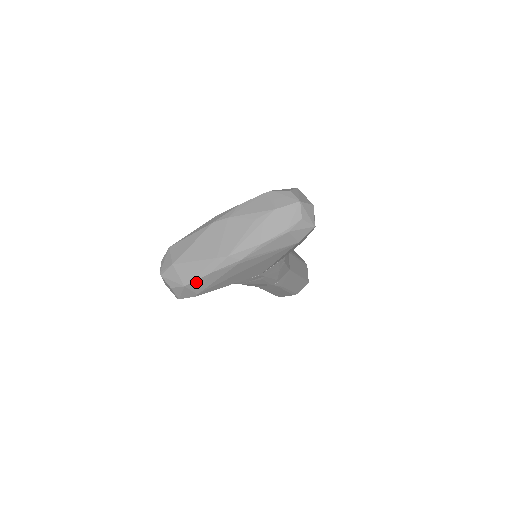
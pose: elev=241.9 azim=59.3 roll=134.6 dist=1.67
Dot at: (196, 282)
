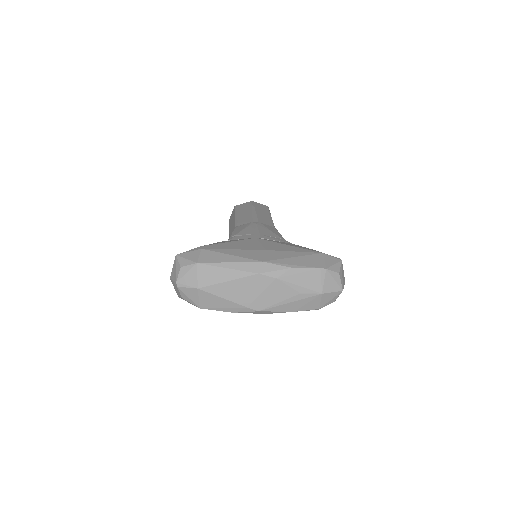
Dot at: (213, 309)
